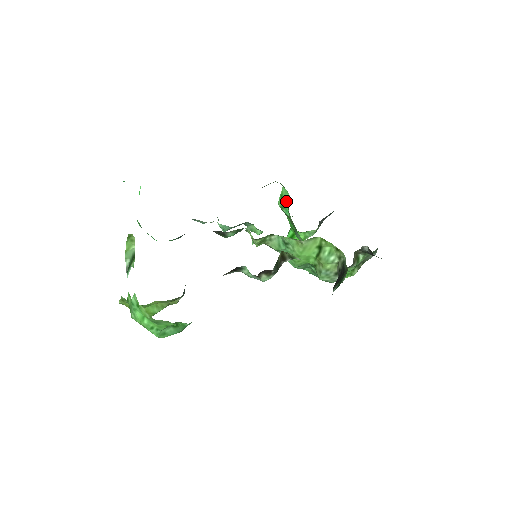
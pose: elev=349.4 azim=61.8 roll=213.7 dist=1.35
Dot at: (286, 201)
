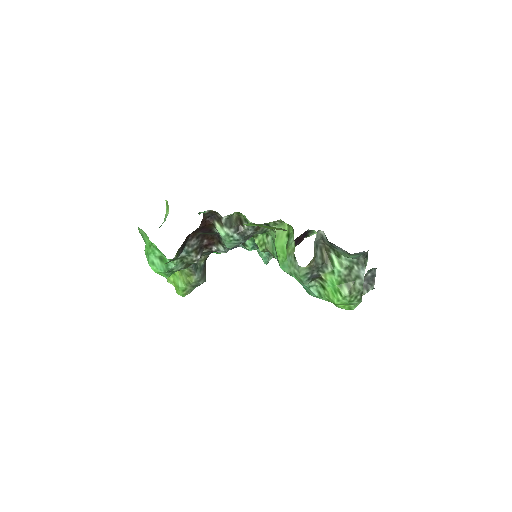
Dot at: occluded
